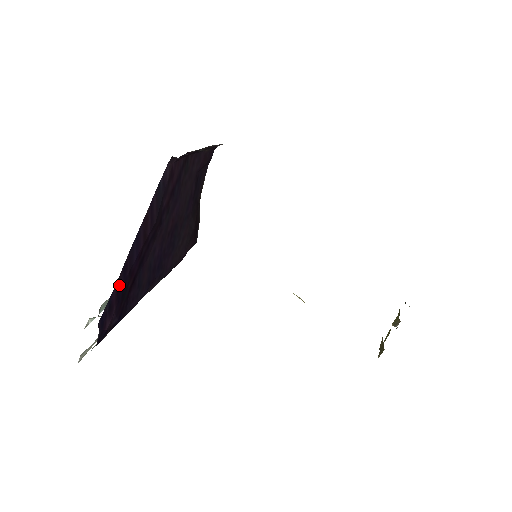
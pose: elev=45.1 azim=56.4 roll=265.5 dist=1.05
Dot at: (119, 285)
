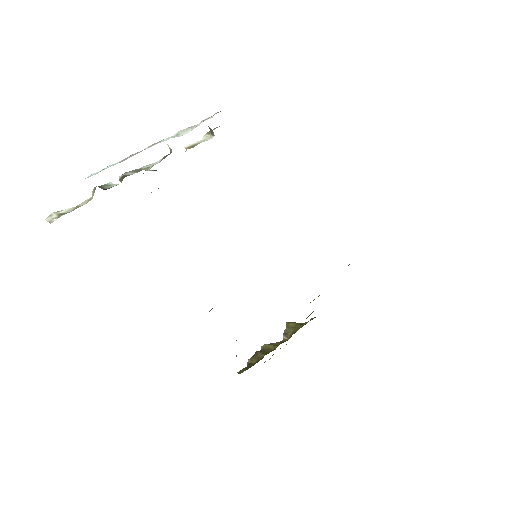
Dot at: occluded
